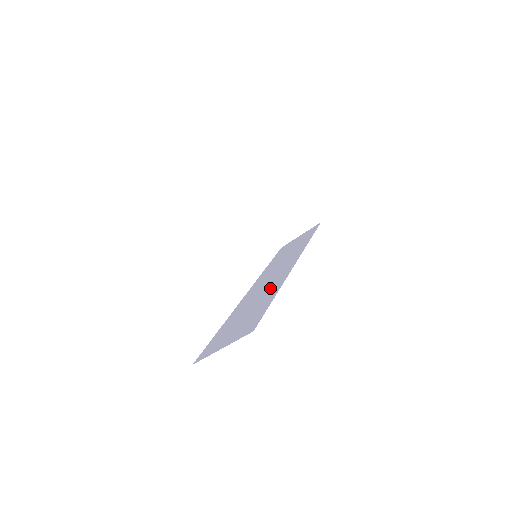
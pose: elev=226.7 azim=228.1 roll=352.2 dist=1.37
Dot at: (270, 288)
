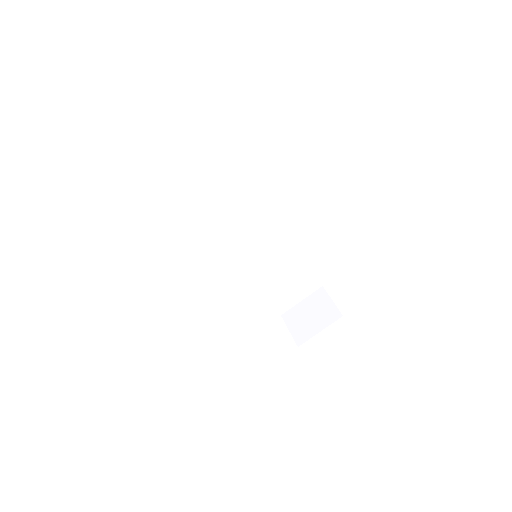
Dot at: occluded
